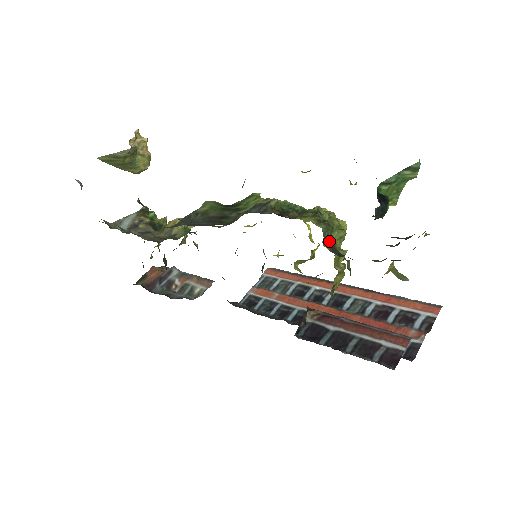
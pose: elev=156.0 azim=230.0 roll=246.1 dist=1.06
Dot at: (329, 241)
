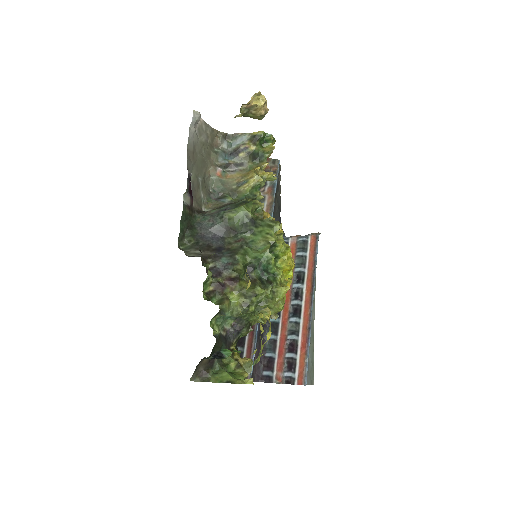
Dot at: (242, 316)
